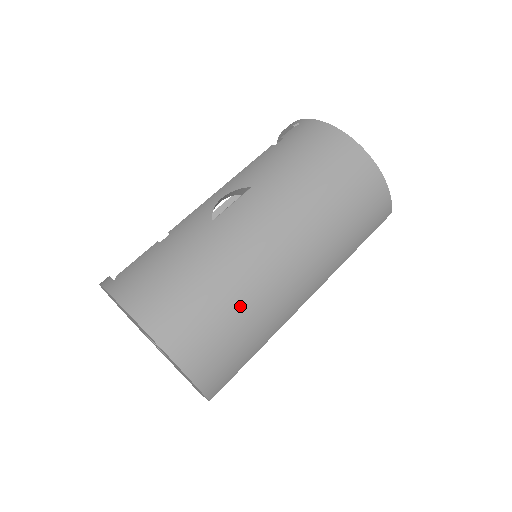
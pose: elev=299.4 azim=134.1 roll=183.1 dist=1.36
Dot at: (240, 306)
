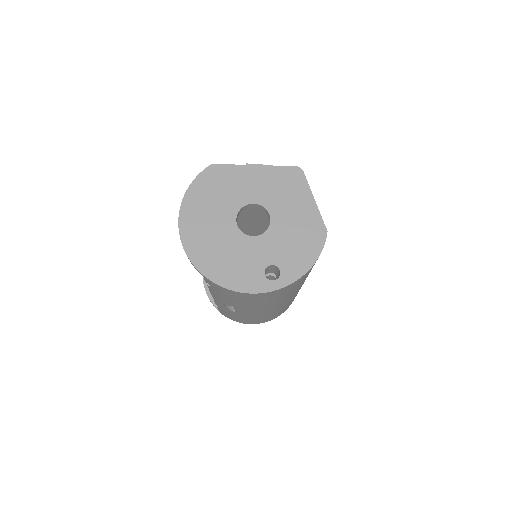
Dot at: occluded
